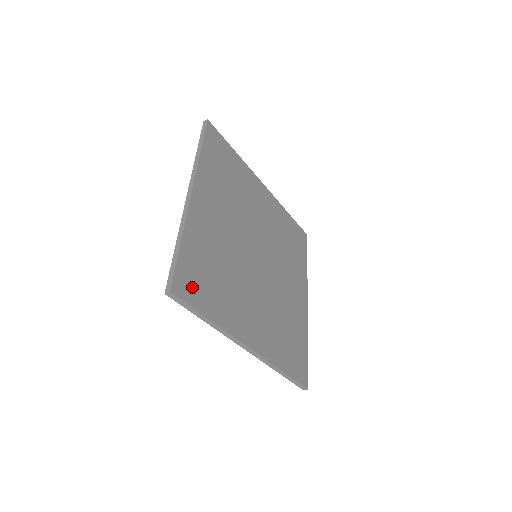
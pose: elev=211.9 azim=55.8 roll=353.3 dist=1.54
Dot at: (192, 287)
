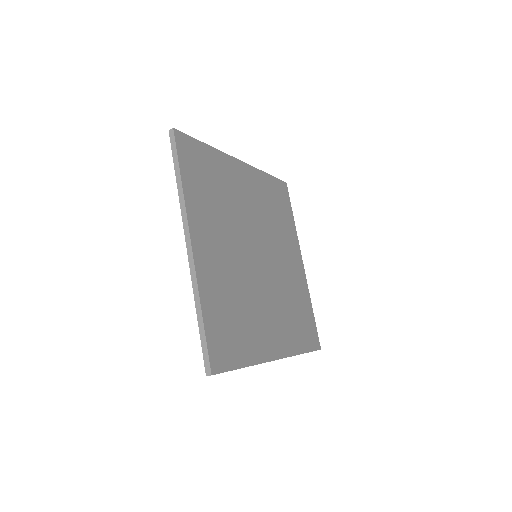
Dot at: (224, 351)
